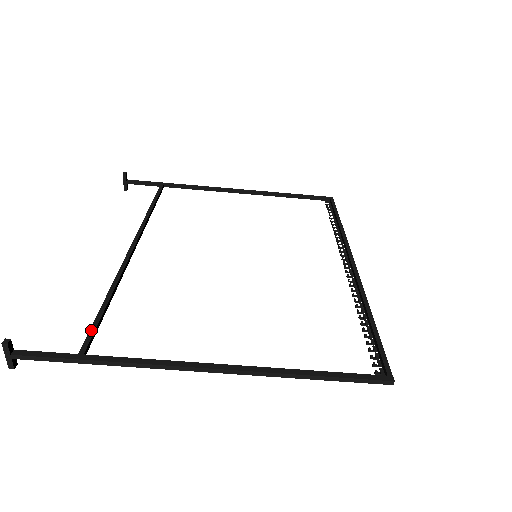
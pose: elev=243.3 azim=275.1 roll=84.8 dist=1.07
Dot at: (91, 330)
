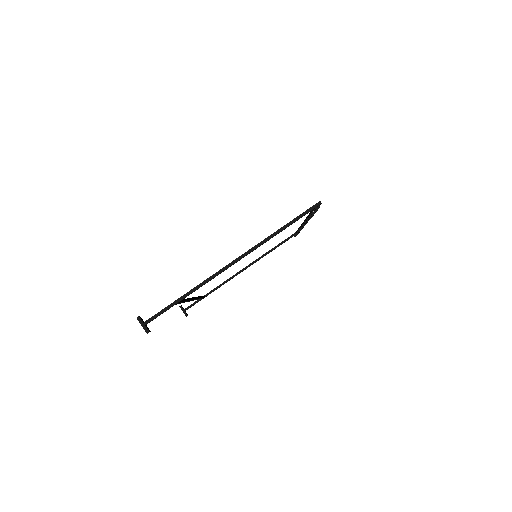
Dot at: occluded
